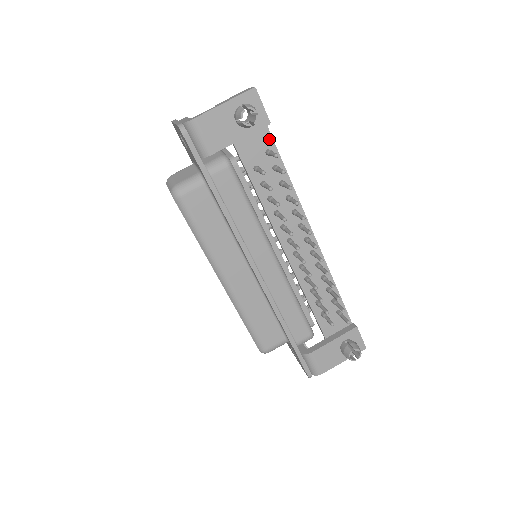
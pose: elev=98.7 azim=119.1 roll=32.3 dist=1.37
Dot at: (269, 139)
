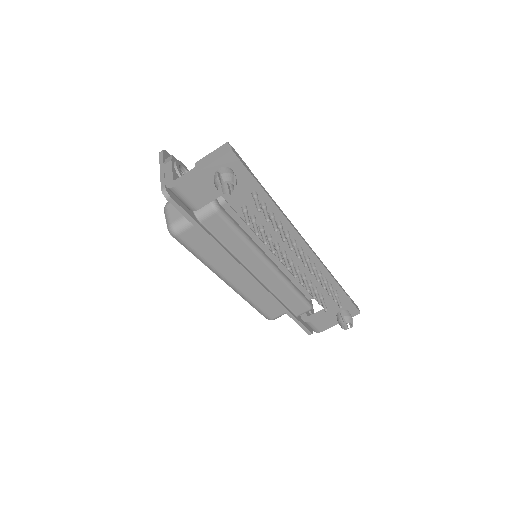
Dot at: (254, 183)
